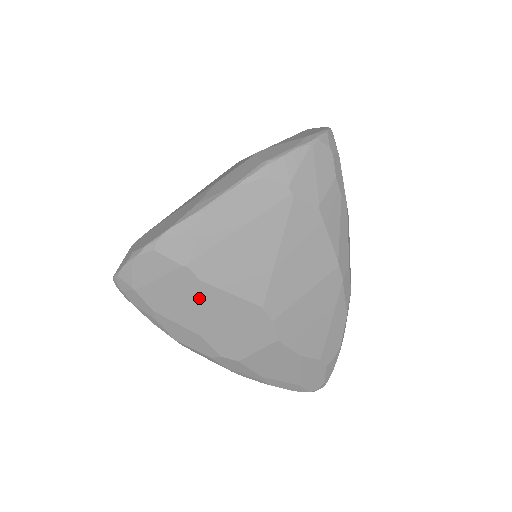
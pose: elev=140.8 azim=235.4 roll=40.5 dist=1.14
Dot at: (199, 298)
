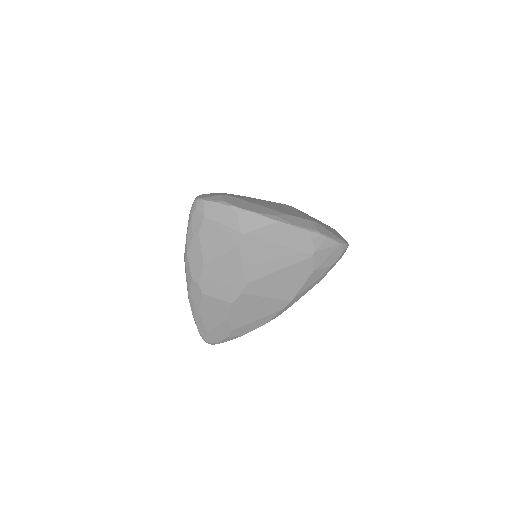
Dot at: (228, 251)
